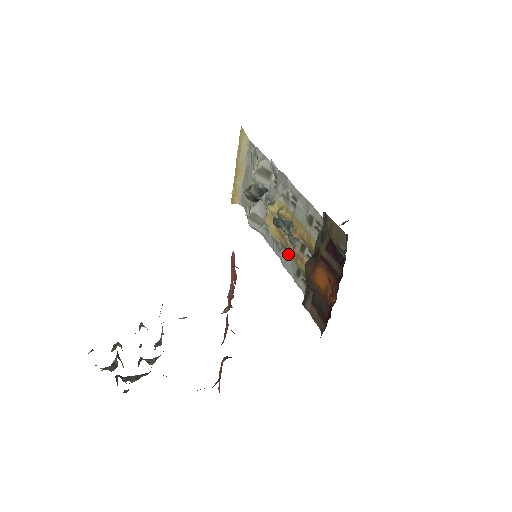
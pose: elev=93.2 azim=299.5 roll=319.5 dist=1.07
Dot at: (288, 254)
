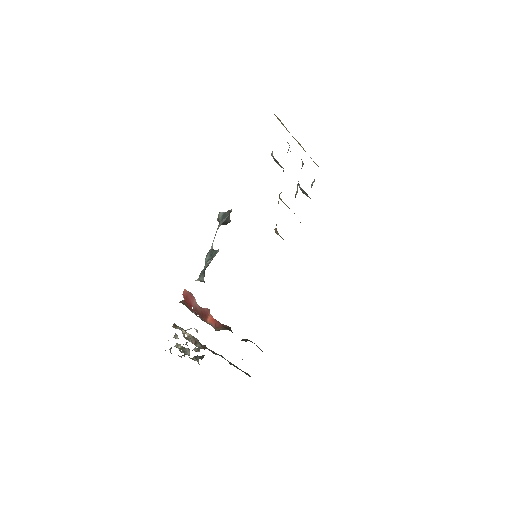
Dot at: occluded
